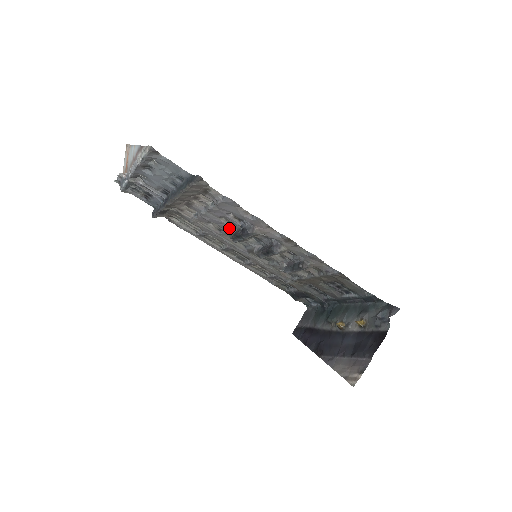
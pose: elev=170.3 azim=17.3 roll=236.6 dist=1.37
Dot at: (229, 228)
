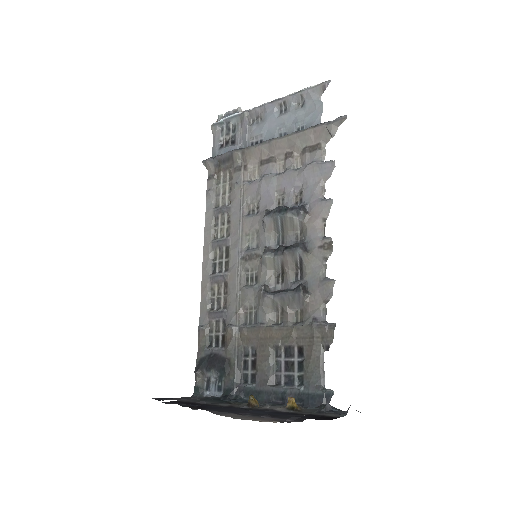
Dot at: (271, 209)
